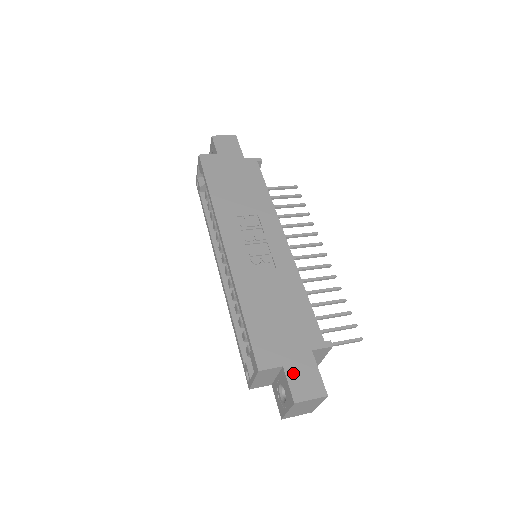
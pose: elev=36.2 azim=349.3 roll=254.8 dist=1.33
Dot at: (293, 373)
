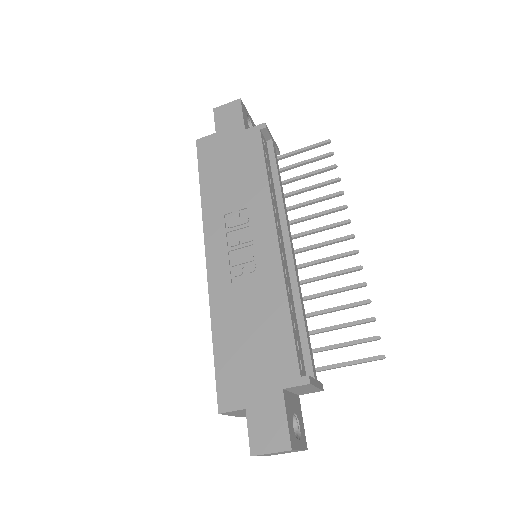
Dot at: (255, 418)
